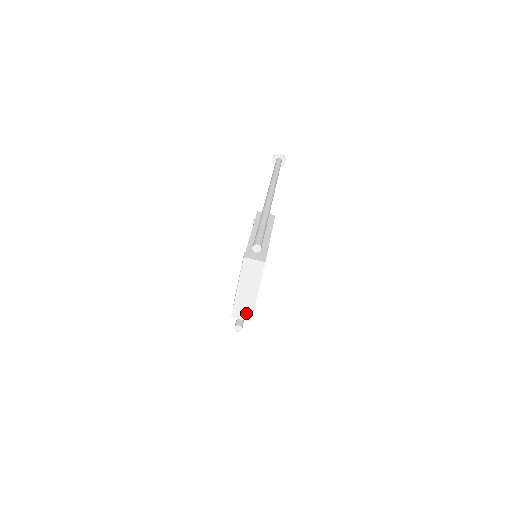
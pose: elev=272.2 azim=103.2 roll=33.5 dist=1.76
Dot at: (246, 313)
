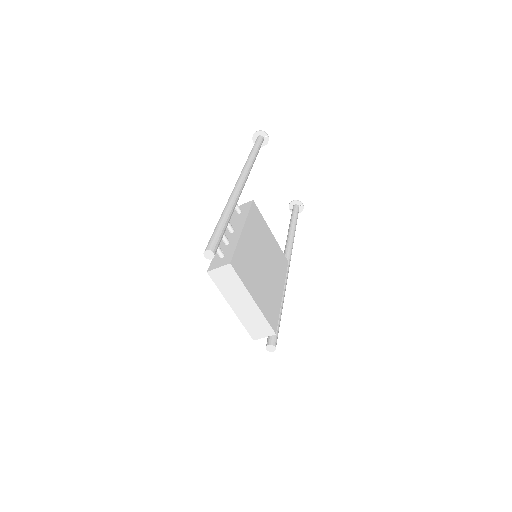
Dot at: (263, 328)
